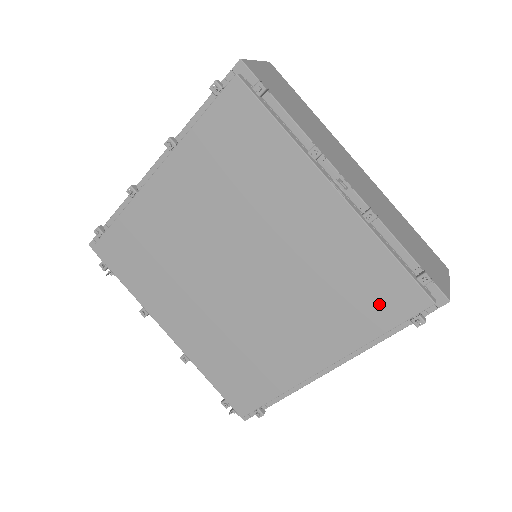
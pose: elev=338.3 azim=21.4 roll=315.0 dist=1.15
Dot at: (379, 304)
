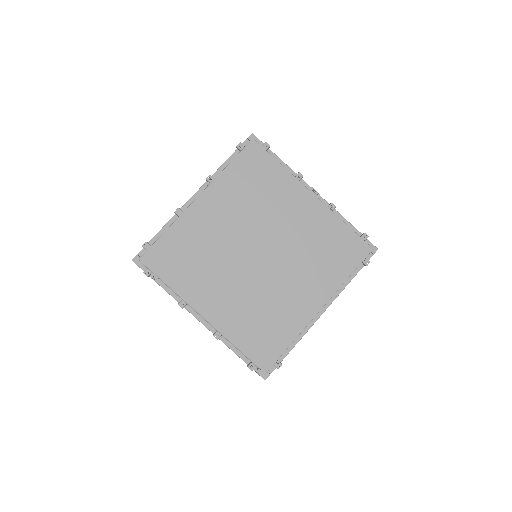
Dot at: (345, 256)
